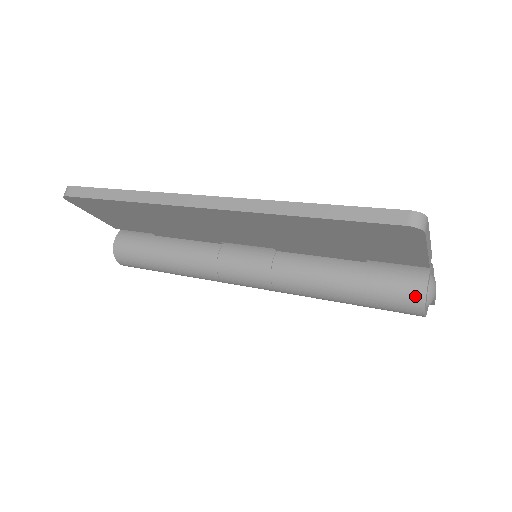
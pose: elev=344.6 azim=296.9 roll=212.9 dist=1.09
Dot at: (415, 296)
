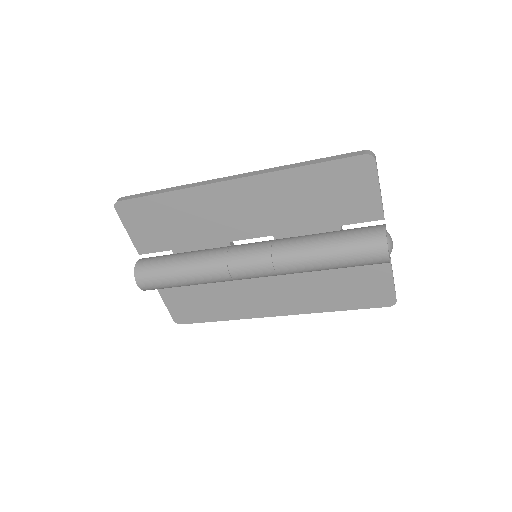
Dot at: (379, 236)
